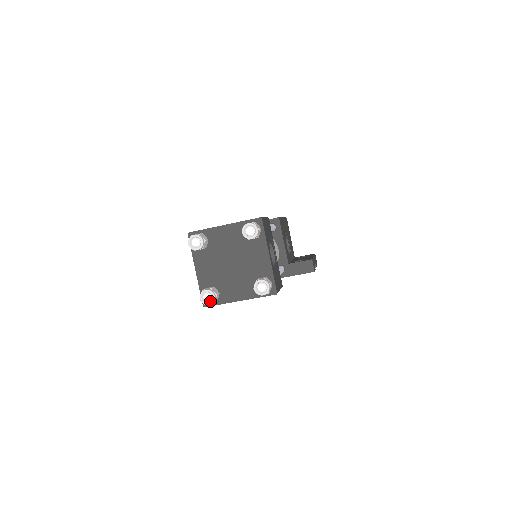
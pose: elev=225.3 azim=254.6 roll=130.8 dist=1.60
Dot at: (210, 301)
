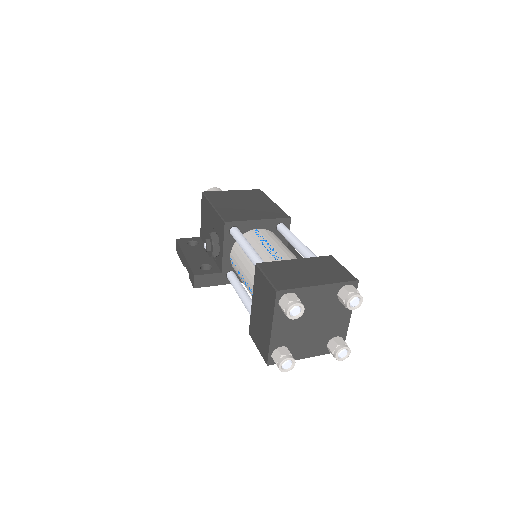
Dot at: (289, 368)
